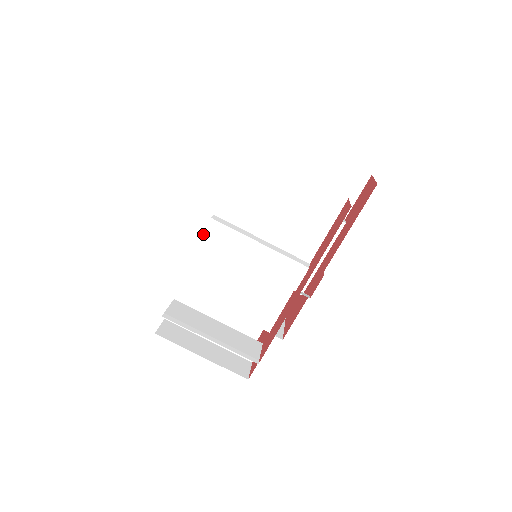
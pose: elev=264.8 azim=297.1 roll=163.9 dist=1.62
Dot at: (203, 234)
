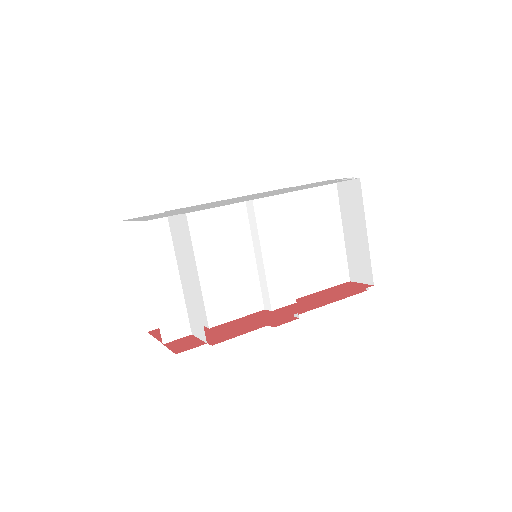
Dot at: occluded
